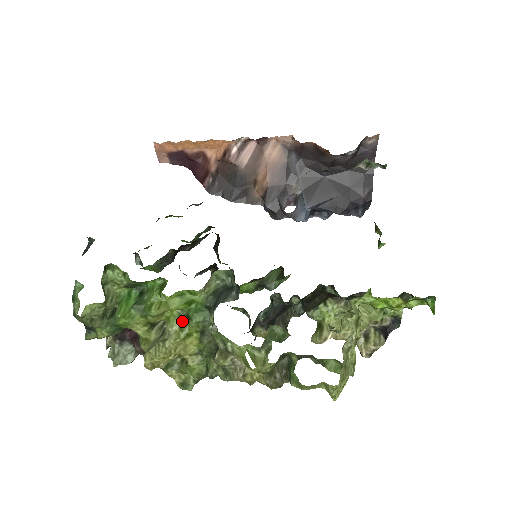
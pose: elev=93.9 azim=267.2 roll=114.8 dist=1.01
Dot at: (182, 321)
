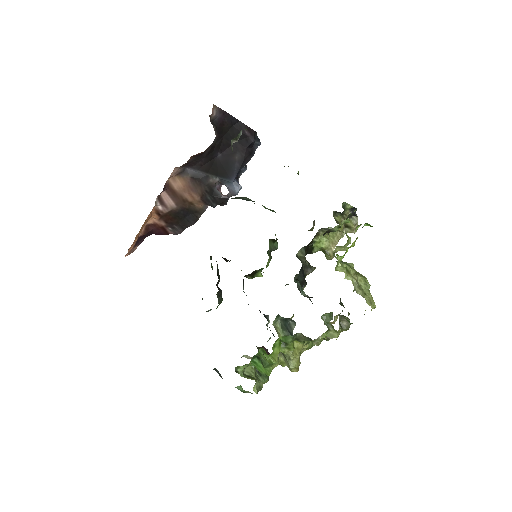
Dot at: (285, 346)
